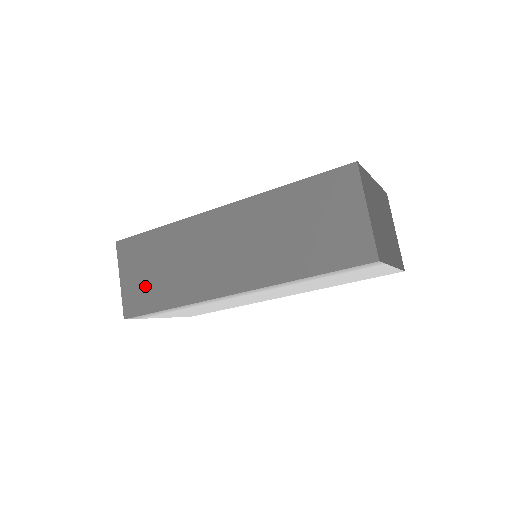
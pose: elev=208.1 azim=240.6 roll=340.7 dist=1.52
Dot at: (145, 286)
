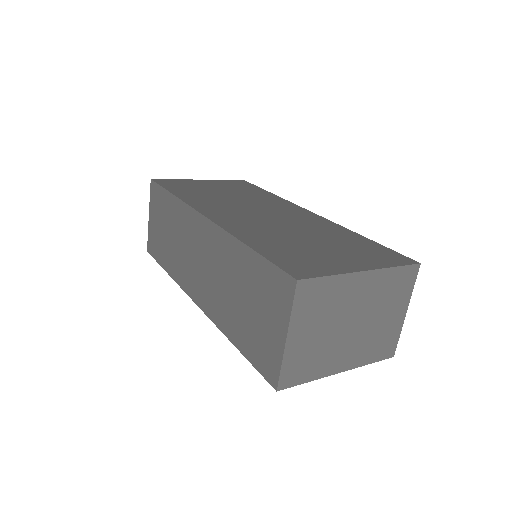
Dot at: (158, 237)
